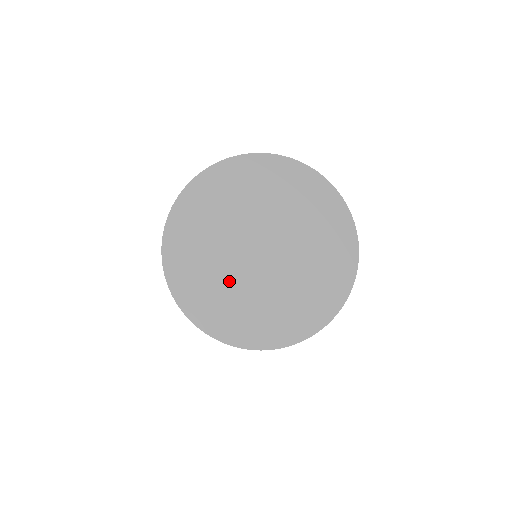
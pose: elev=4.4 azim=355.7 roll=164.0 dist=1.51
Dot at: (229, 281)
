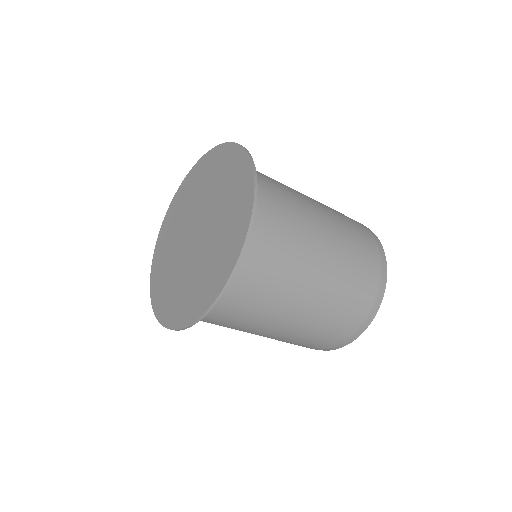
Dot at: (173, 263)
